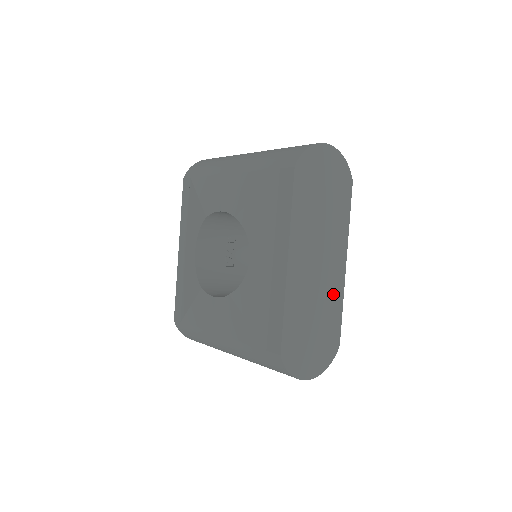
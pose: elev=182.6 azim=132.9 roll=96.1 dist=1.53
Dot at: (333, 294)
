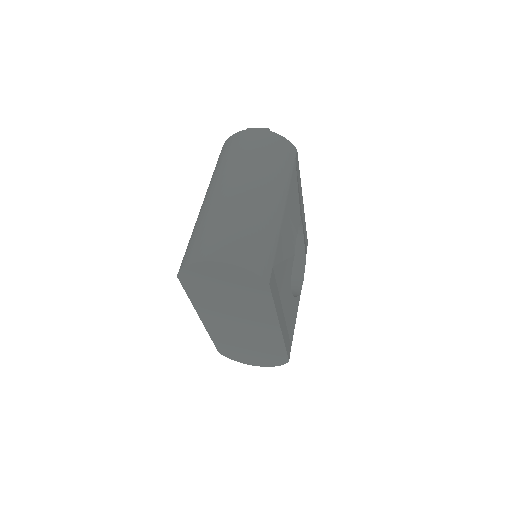
Dot at: (268, 339)
